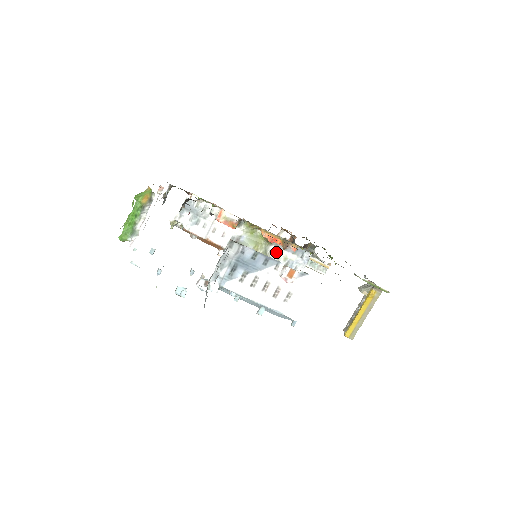
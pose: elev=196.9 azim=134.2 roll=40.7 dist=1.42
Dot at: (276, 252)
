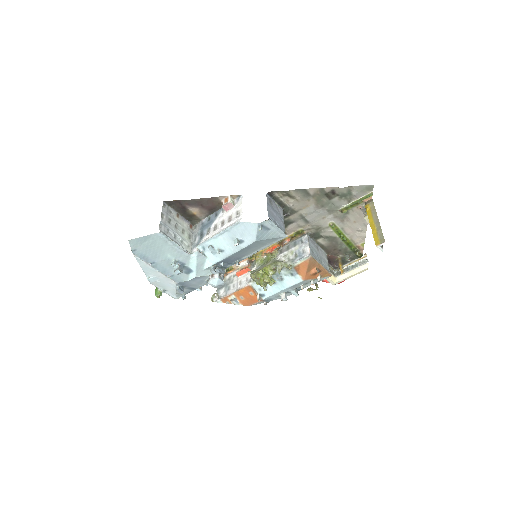
Dot at: (284, 256)
